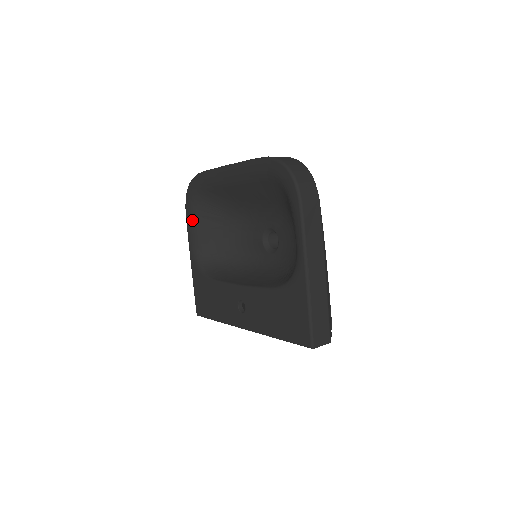
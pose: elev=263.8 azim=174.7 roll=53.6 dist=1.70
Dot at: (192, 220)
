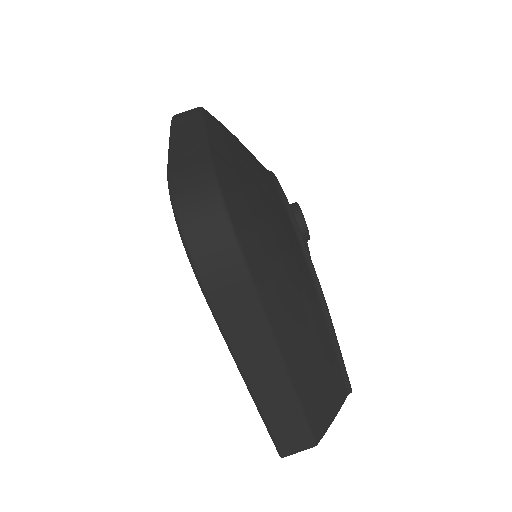
Dot at: occluded
